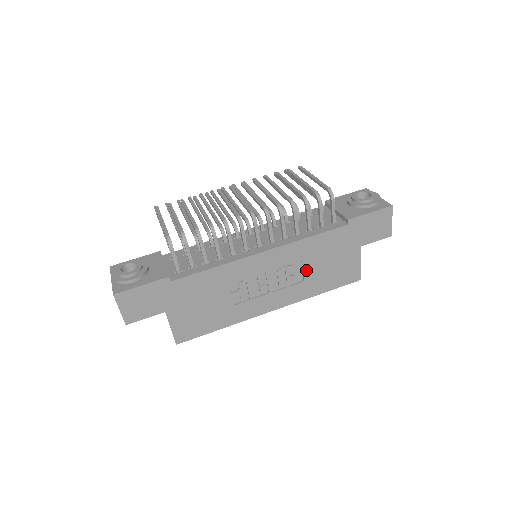
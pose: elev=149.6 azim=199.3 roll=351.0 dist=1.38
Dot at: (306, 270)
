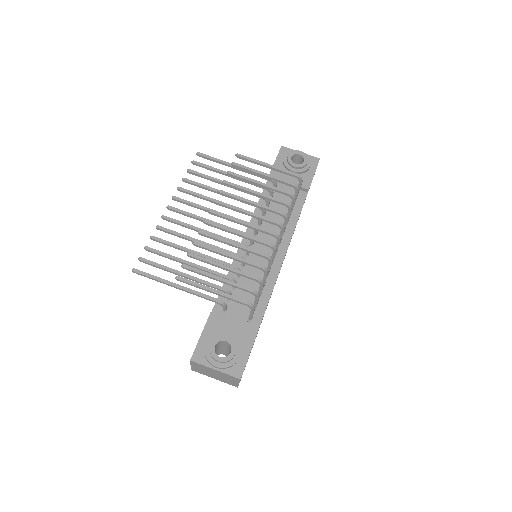
Dot at: occluded
